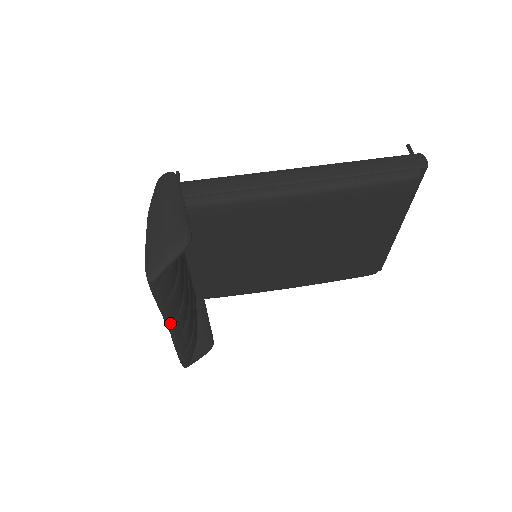
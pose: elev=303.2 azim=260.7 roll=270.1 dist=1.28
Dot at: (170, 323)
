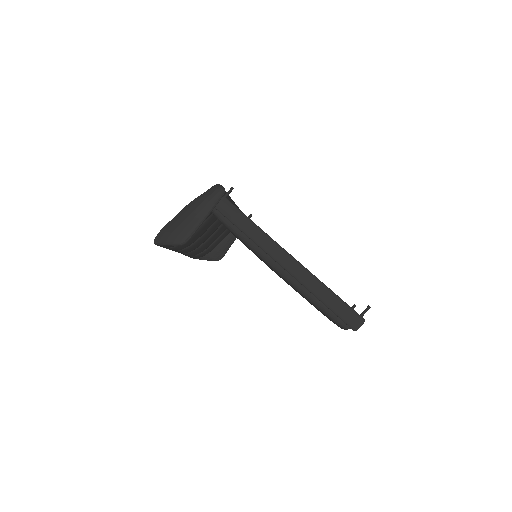
Dot at: occluded
